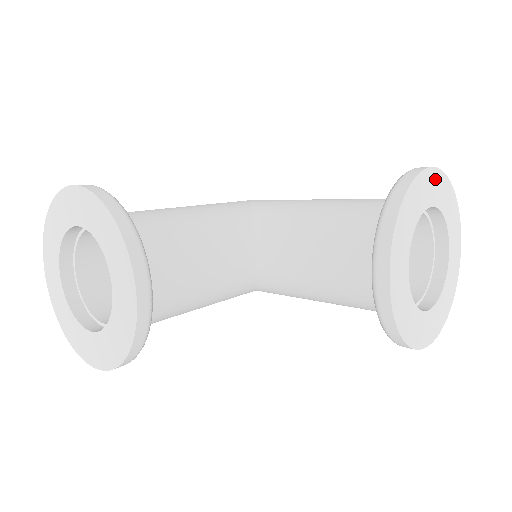
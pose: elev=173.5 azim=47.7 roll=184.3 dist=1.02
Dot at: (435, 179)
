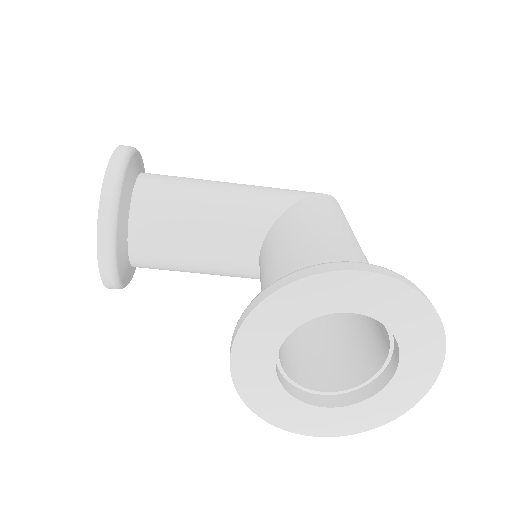
Dot at: (371, 285)
